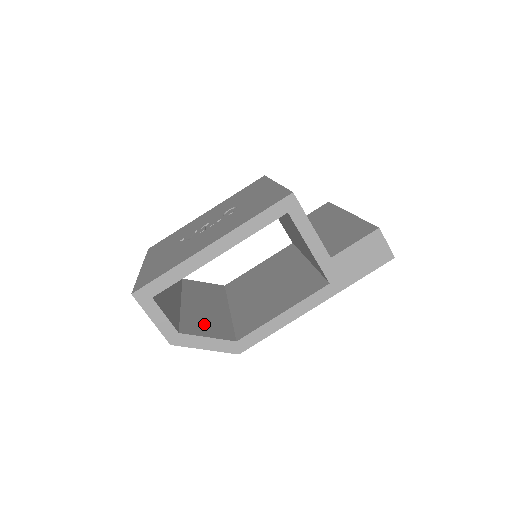
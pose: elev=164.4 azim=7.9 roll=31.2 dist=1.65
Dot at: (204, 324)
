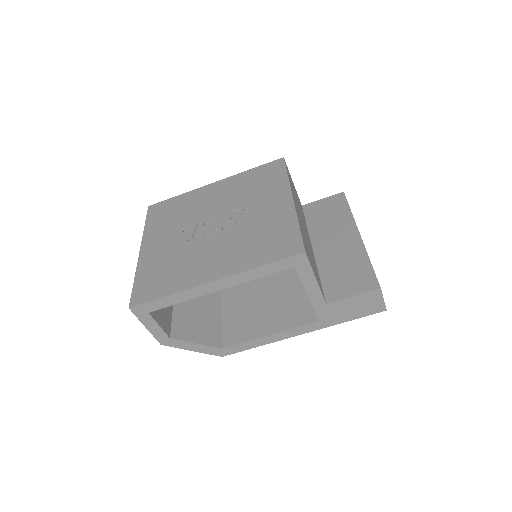
Dot at: (195, 321)
